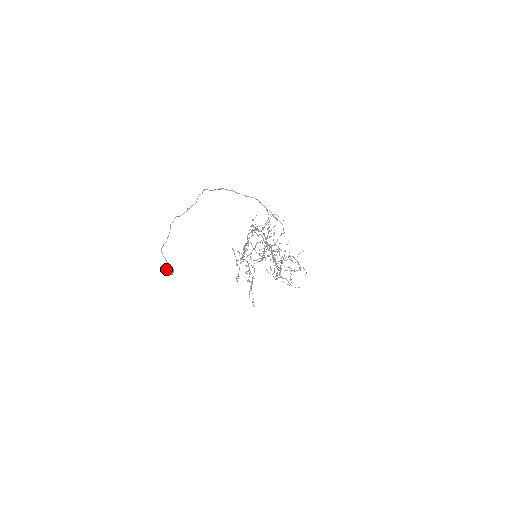
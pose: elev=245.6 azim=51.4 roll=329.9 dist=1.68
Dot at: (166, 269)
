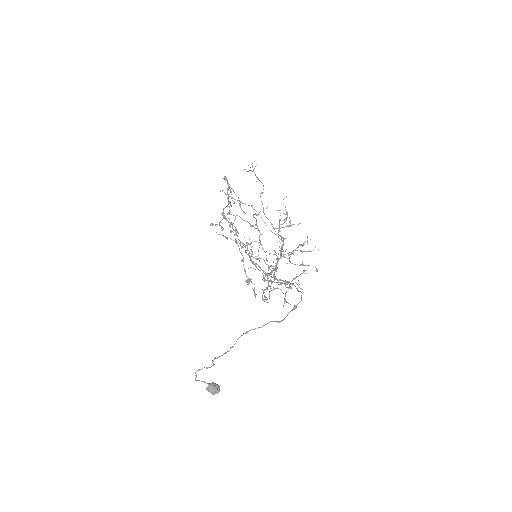
Dot at: (214, 394)
